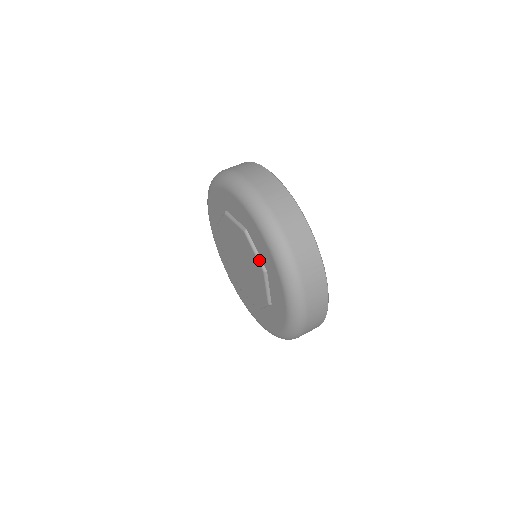
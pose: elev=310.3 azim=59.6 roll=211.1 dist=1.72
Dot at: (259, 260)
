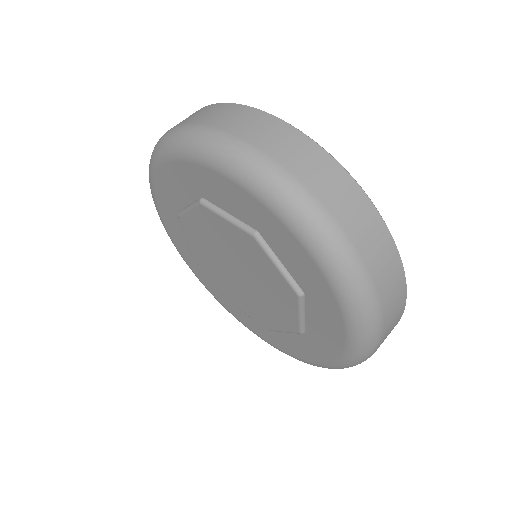
Dot at: (238, 224)
